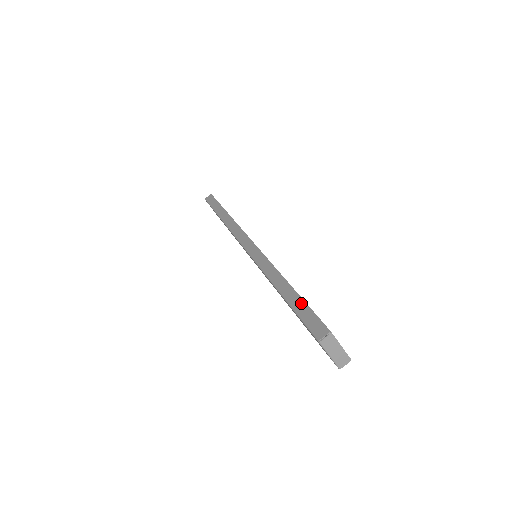
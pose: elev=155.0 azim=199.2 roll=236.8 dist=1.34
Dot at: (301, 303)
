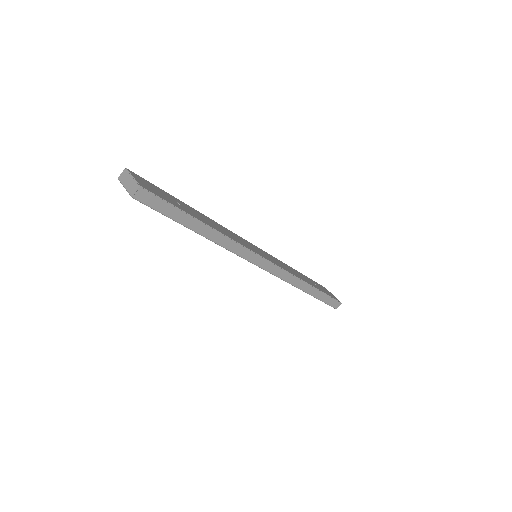
Dot at: occluded
